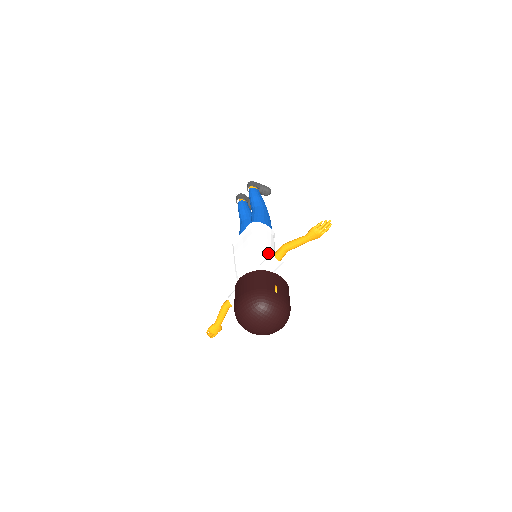
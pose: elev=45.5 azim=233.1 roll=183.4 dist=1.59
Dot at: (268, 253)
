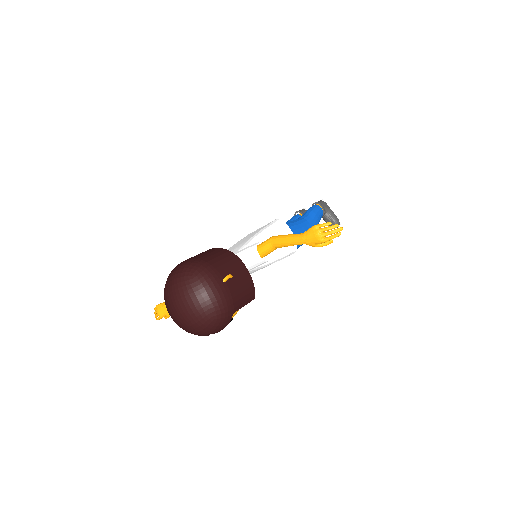
Dot at: occluded
